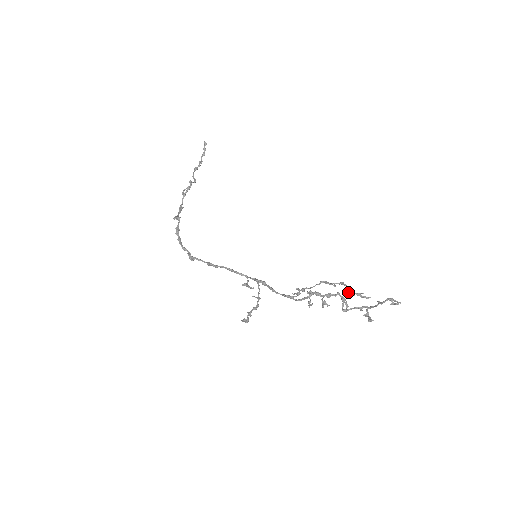
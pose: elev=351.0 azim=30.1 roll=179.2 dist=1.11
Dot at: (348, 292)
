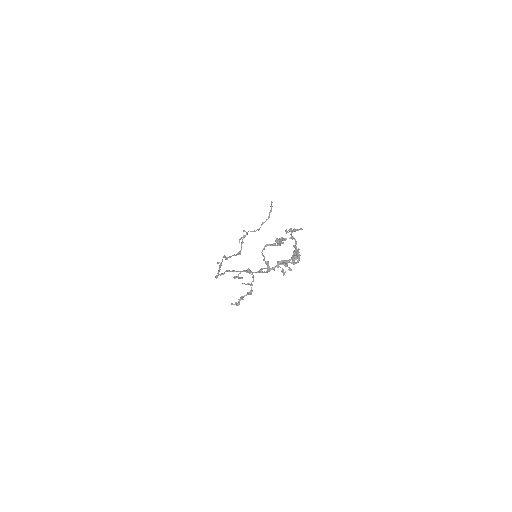
Dot at: (277, 243)
